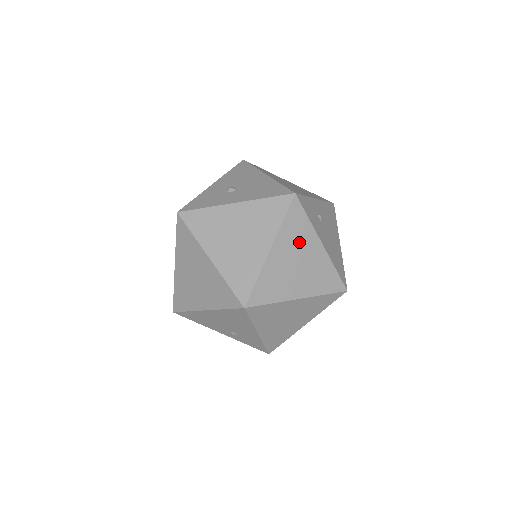
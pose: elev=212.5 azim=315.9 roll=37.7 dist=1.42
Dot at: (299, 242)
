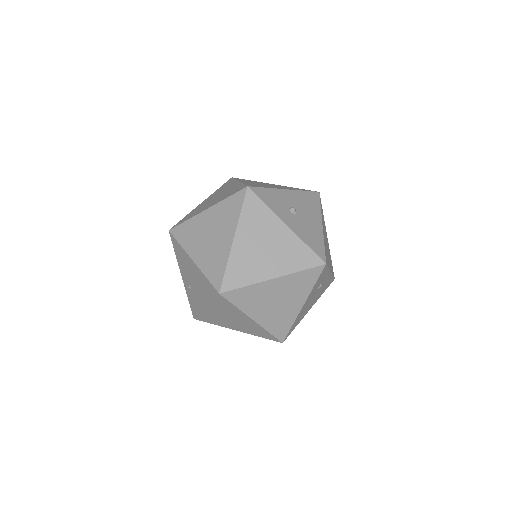
Dot at: (293, 291)
